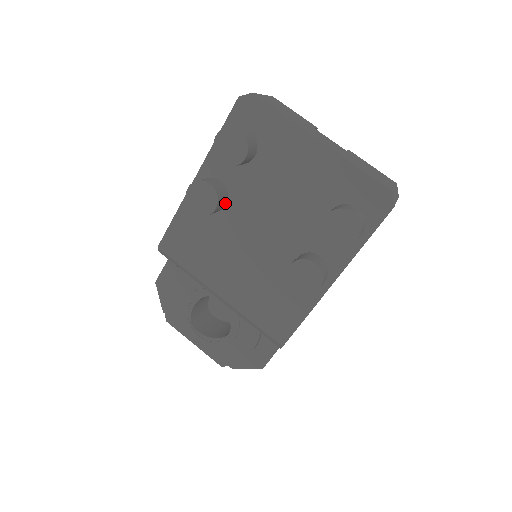
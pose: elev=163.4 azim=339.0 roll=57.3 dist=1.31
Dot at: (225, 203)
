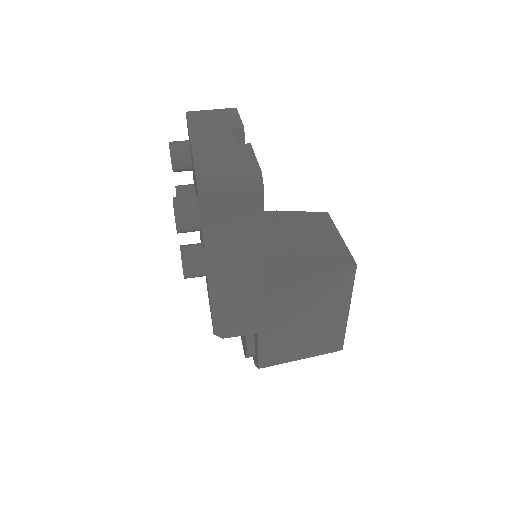
Dot at: occluded
